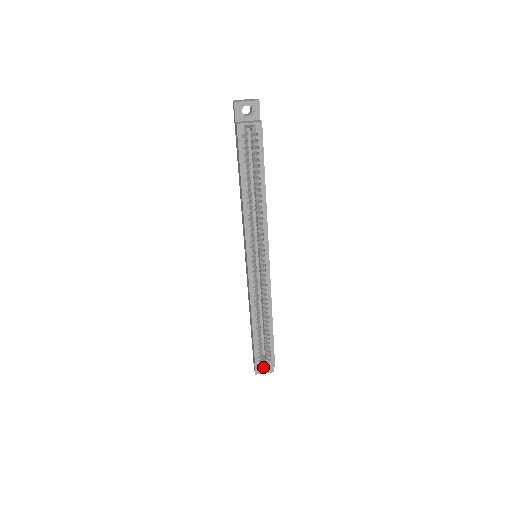
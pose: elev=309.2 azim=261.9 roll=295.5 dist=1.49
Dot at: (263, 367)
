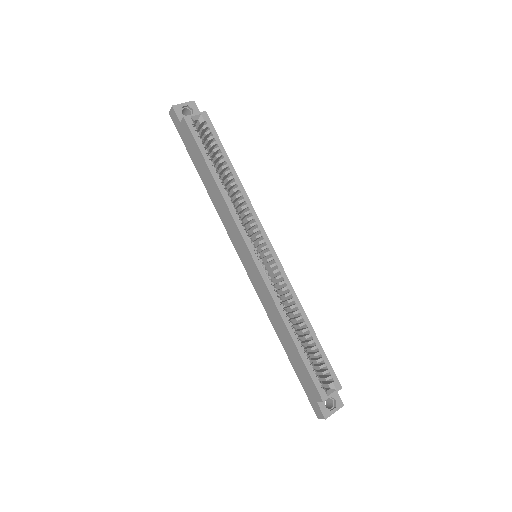
Dot at: (330, 395)
